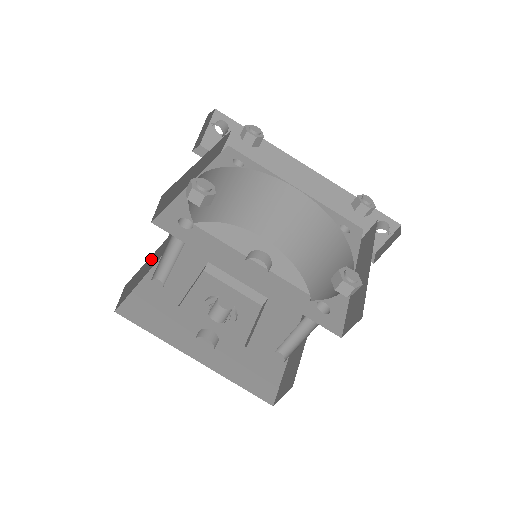
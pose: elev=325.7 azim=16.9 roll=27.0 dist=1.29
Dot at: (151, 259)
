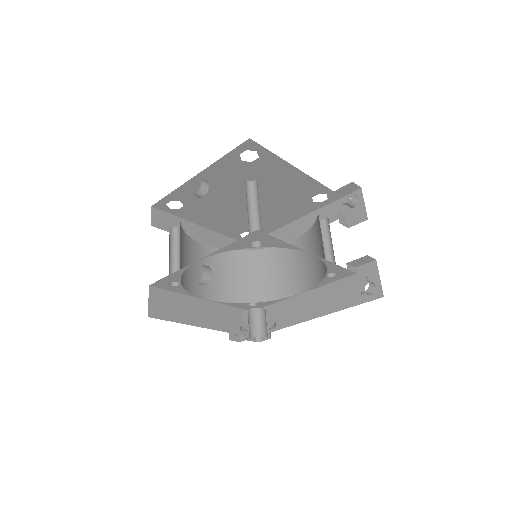
Dot at: (186, 303)
